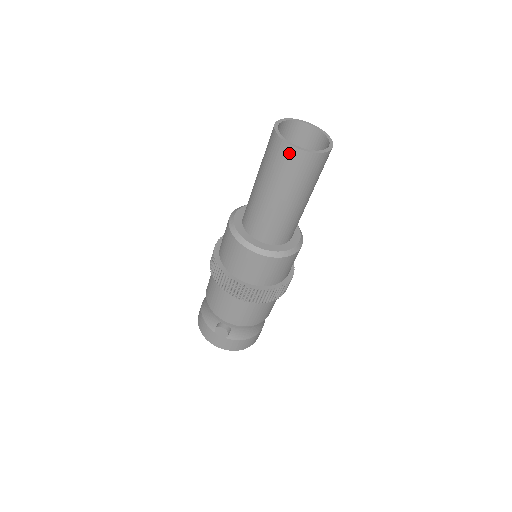
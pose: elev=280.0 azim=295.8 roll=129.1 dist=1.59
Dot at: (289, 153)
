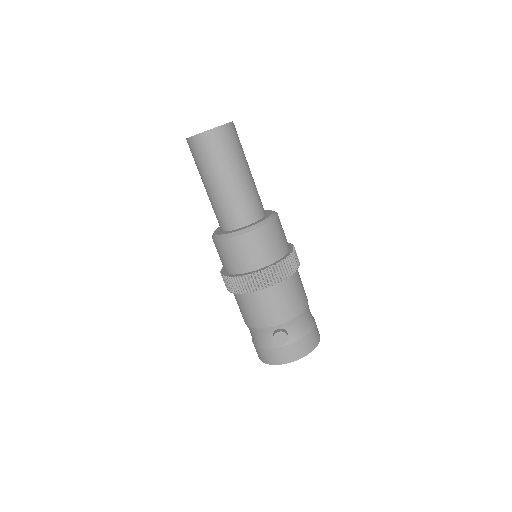
Dot at: (206, 139)
